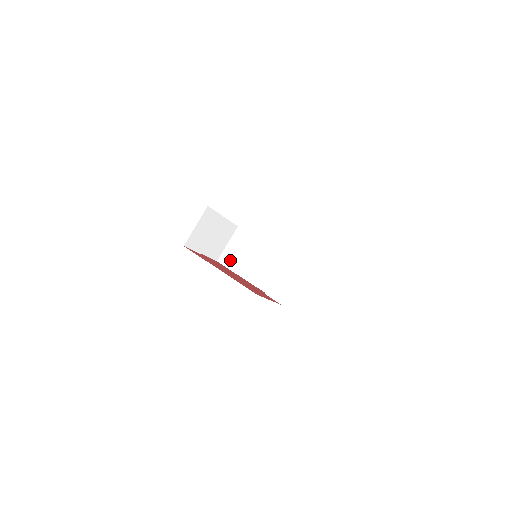
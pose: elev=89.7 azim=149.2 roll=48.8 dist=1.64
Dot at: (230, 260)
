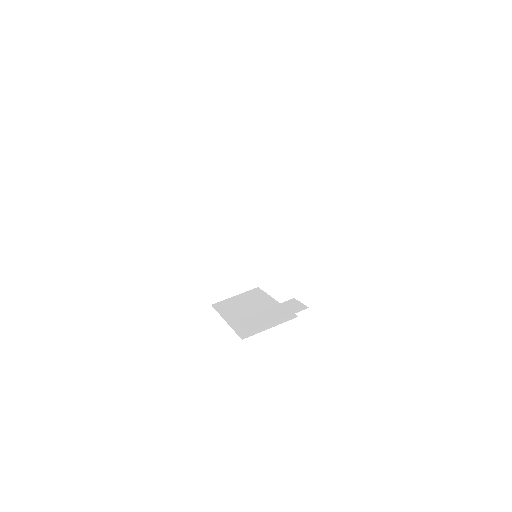
Dot at: (226, 306)
